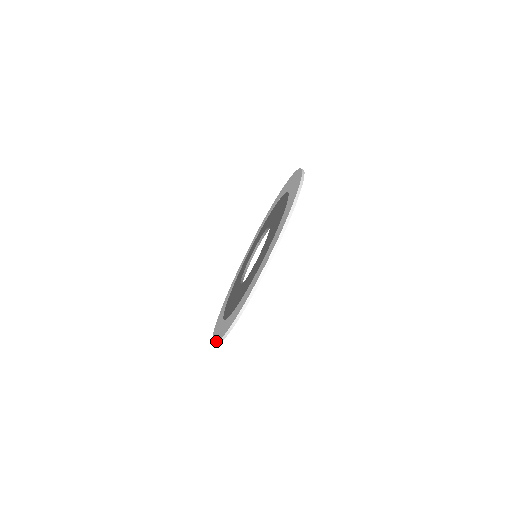
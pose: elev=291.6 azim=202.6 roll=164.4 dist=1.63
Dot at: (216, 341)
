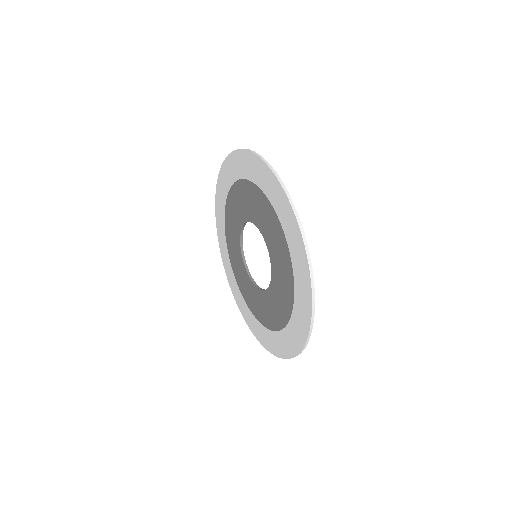
Dot at: (294, 353)
